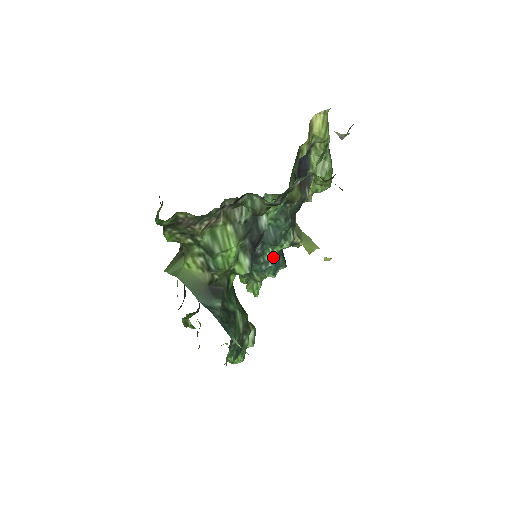
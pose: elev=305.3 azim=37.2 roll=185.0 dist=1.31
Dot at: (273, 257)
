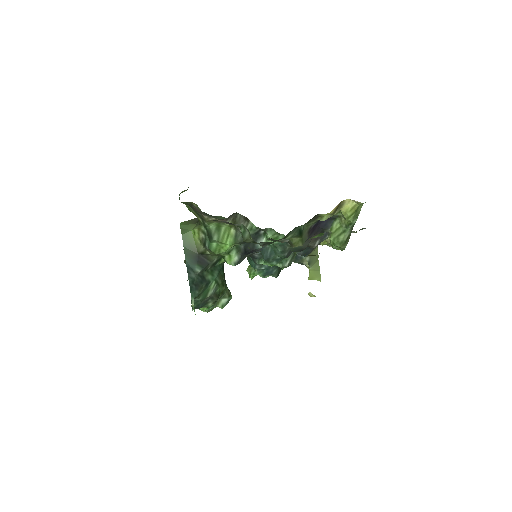
Dot at: occluded
